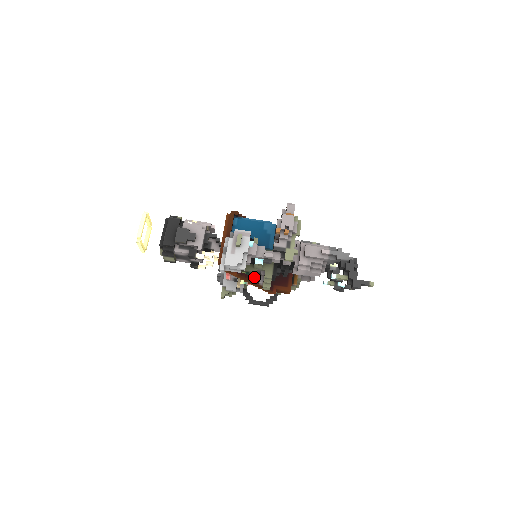
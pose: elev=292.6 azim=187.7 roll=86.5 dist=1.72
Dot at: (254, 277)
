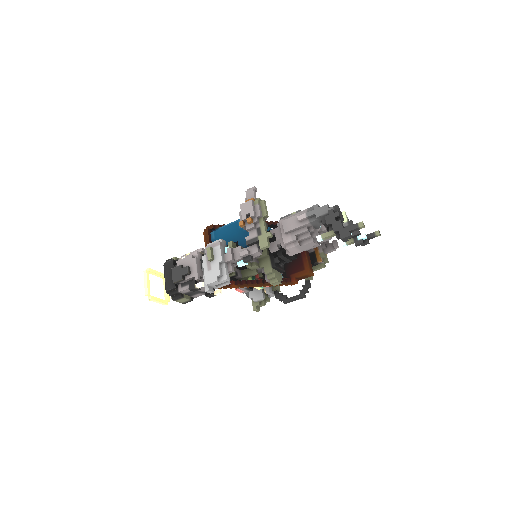
Dot at: occluded
